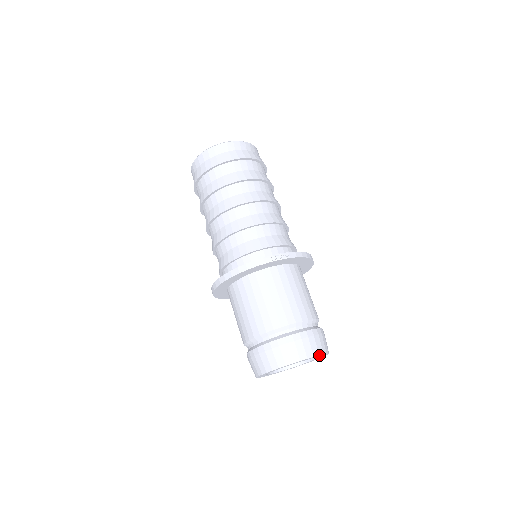
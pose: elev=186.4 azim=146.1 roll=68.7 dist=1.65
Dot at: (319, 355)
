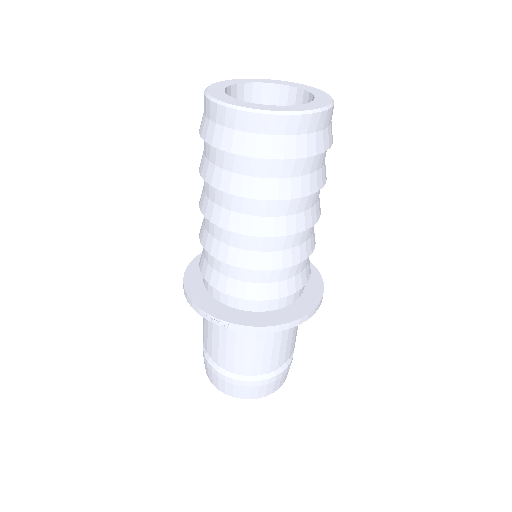
Dot at: (243, 397)
